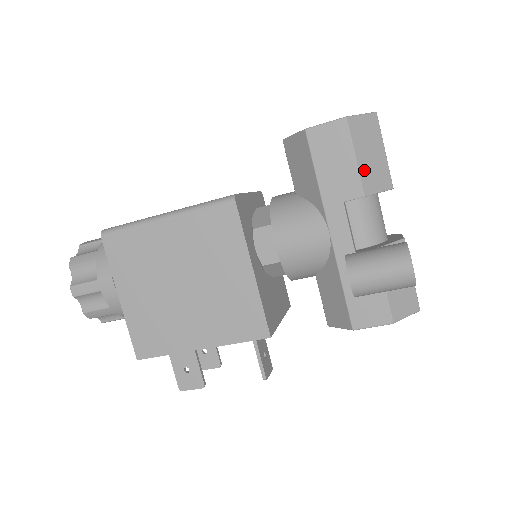
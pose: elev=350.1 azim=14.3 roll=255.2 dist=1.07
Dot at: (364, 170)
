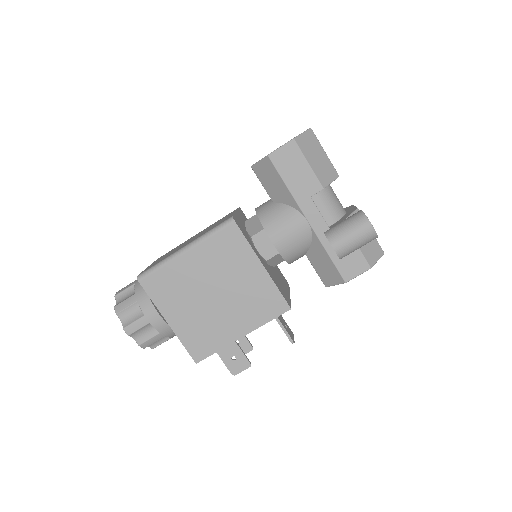
Dot at: (317, 171)
